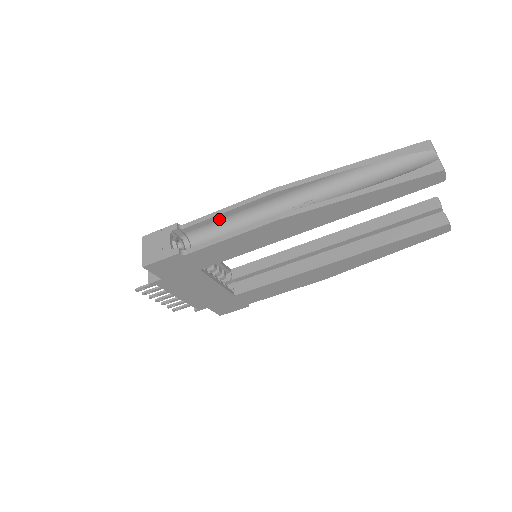
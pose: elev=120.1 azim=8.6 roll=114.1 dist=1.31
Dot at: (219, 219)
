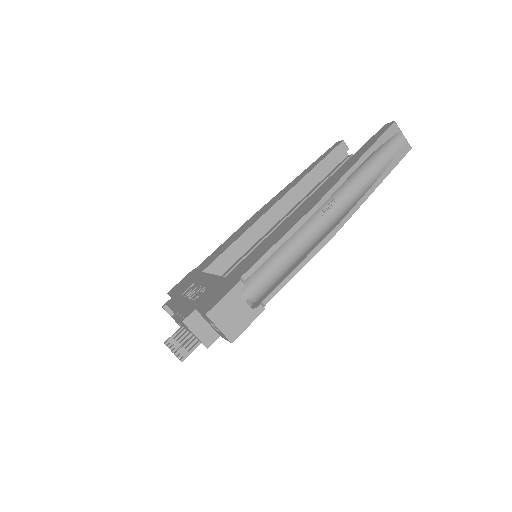
Dot at: (270, 253)
